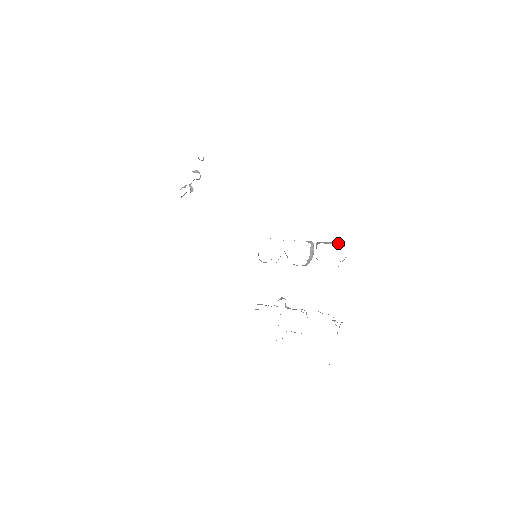
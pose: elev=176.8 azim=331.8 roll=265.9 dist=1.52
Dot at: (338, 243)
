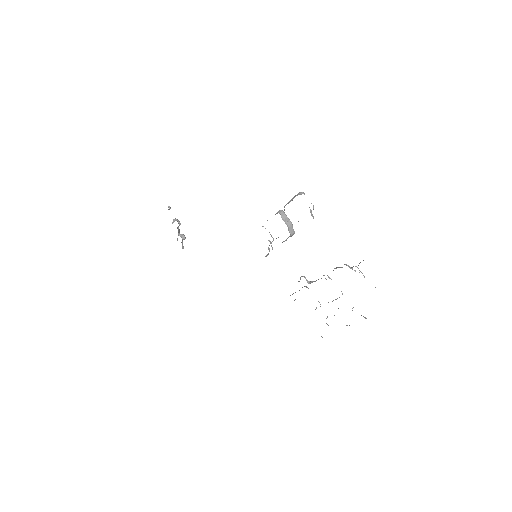
Dot at: (296, 195)
